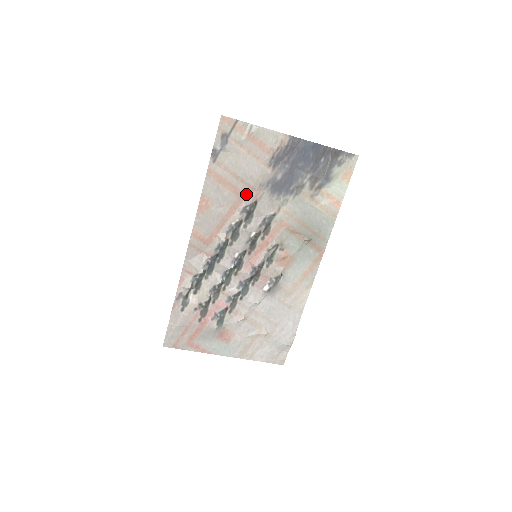
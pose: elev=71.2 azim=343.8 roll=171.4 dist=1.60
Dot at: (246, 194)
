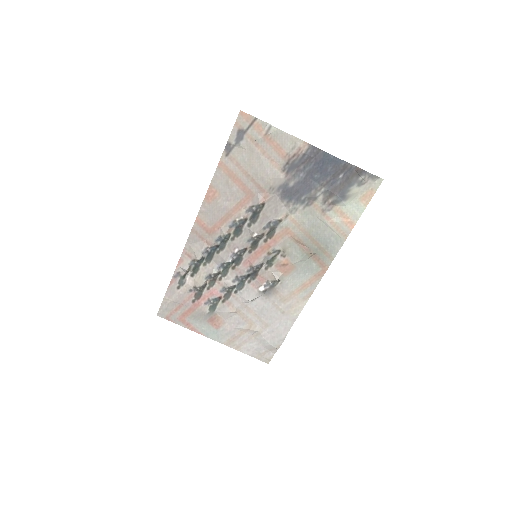
Dot at: (255, 194)
